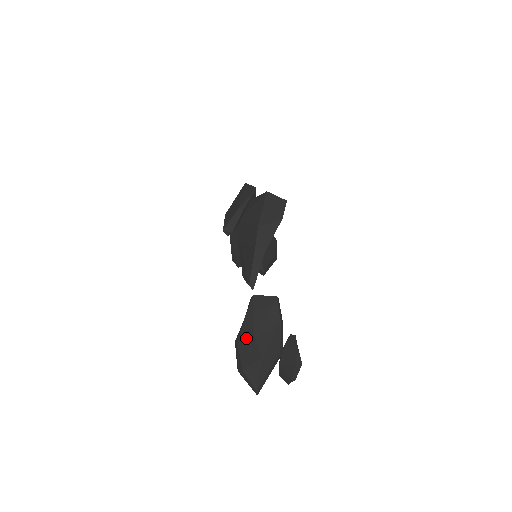
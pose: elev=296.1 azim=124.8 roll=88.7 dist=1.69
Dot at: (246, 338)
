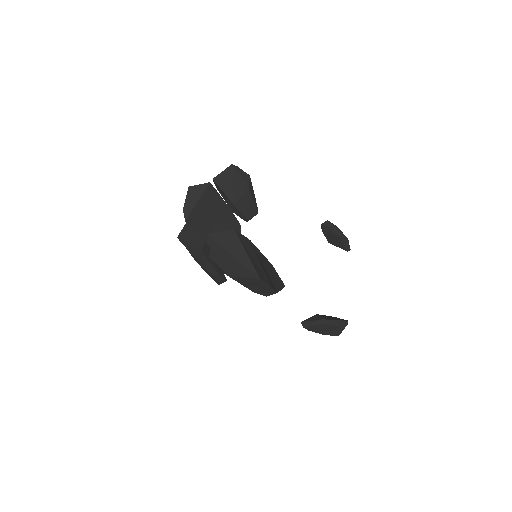
Dot at: occluded
